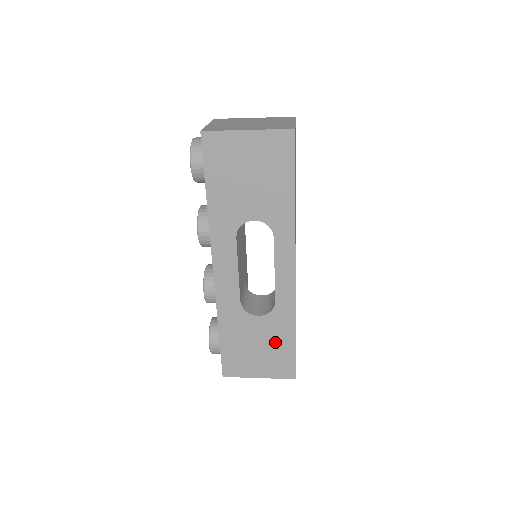
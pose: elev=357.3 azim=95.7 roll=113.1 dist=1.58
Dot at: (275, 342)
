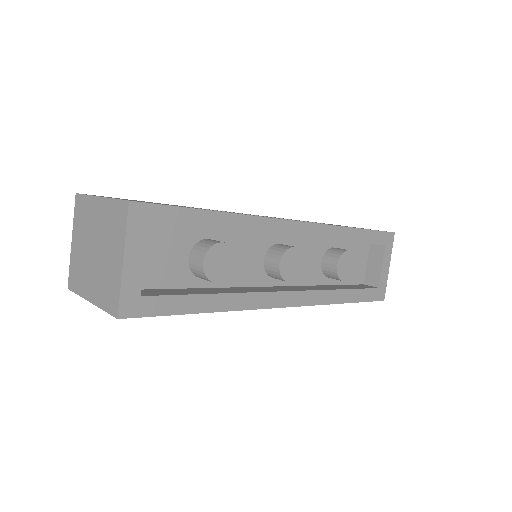
Dot at: occluded
